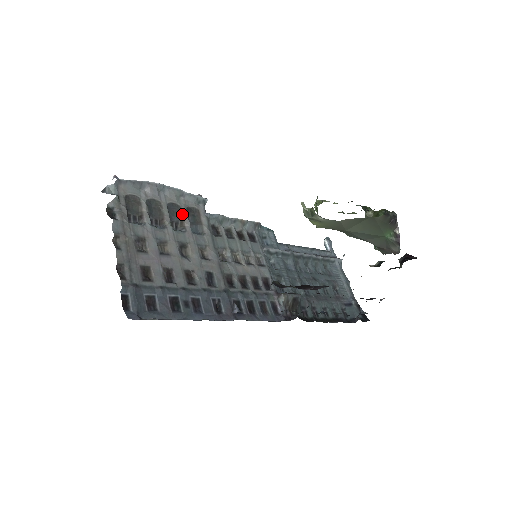
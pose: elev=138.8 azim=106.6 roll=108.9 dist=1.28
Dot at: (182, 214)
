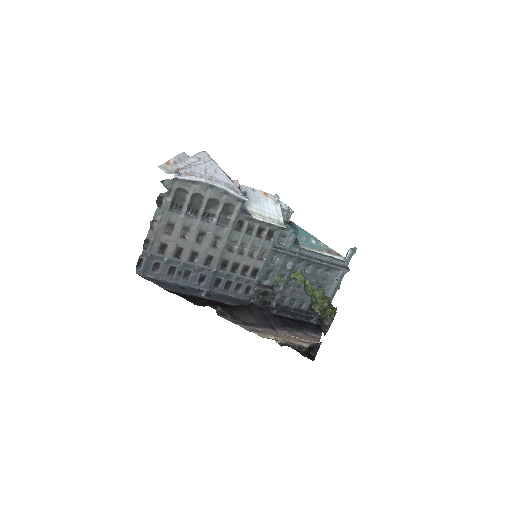
Dot at: (217, 208)
